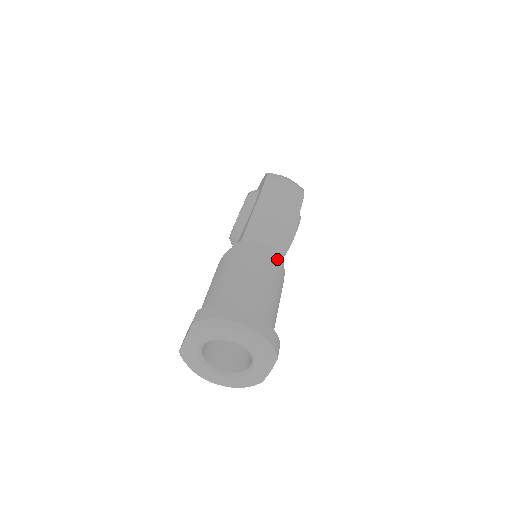
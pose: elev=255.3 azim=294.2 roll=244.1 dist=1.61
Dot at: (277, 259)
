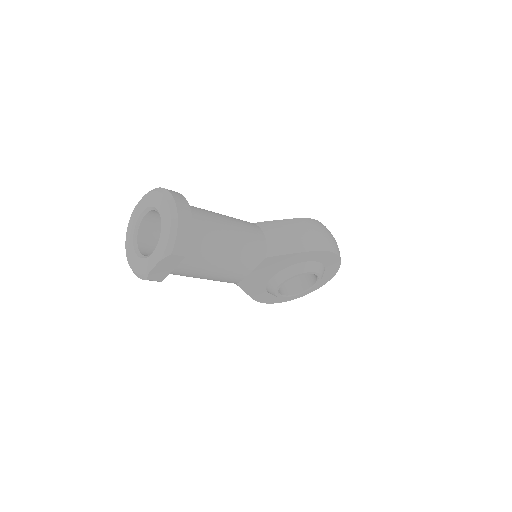
Dot at: (260, 248)
